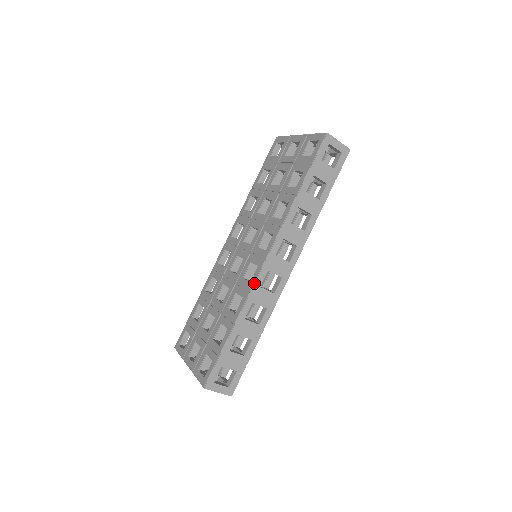
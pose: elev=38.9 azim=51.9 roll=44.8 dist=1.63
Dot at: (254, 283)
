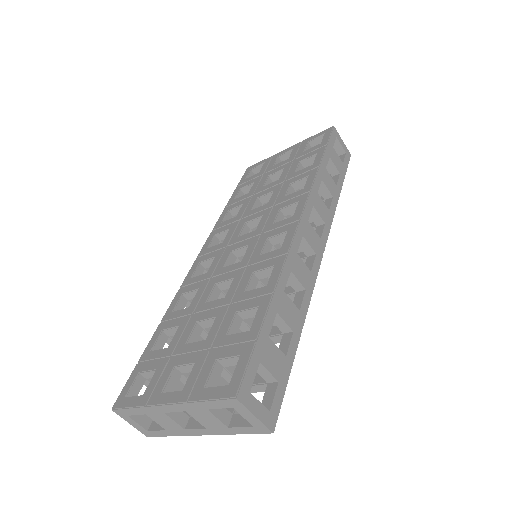
Dot at: (290, 244)
